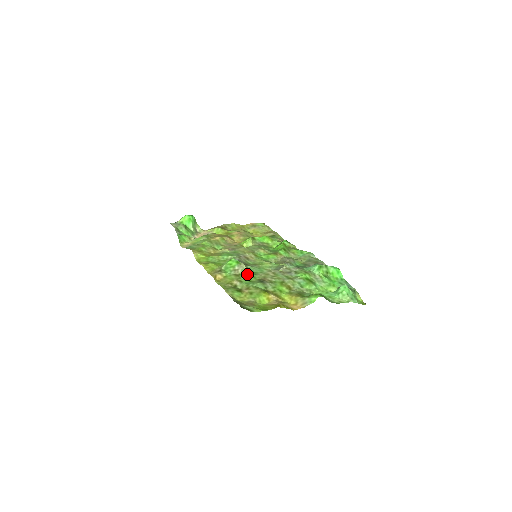
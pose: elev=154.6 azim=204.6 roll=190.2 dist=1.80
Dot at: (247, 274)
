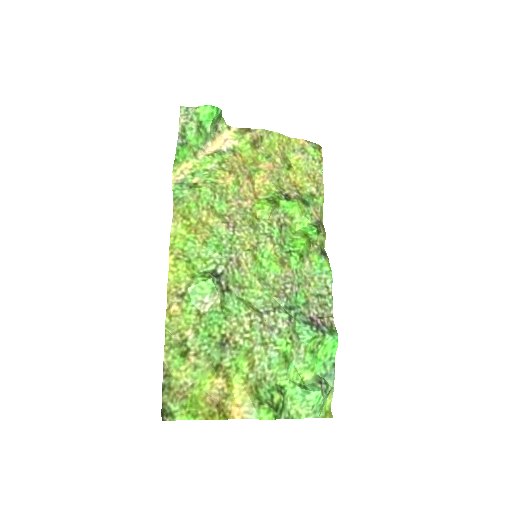
Dot at: (215, 314)
